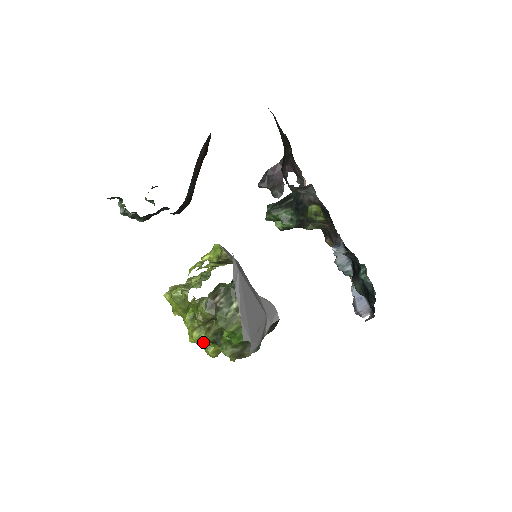
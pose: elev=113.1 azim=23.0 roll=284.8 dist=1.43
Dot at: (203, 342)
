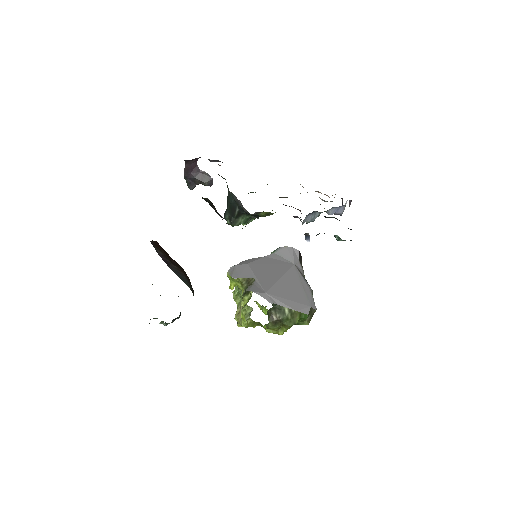
Dot at: occluded
